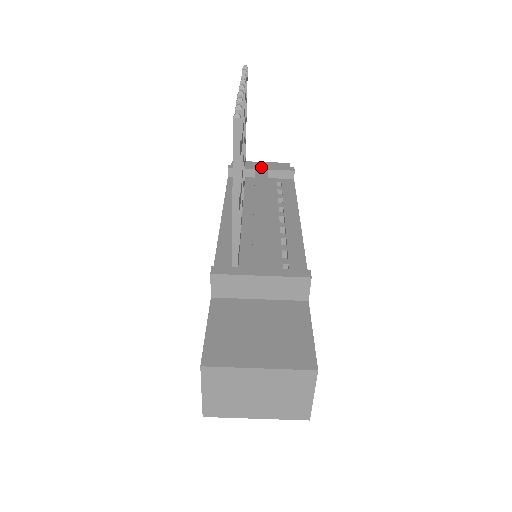
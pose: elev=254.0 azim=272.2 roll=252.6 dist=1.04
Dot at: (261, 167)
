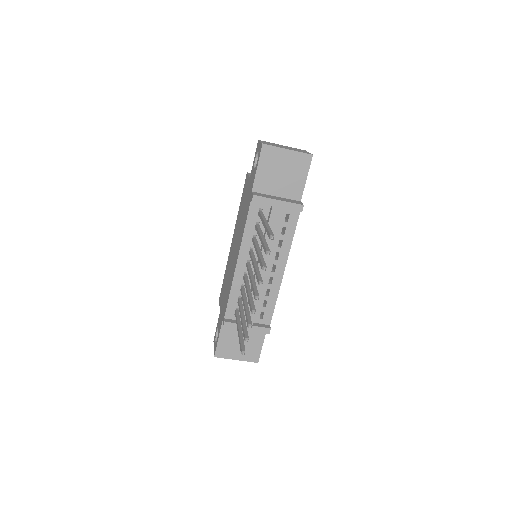
Dot at: (278, 203)
